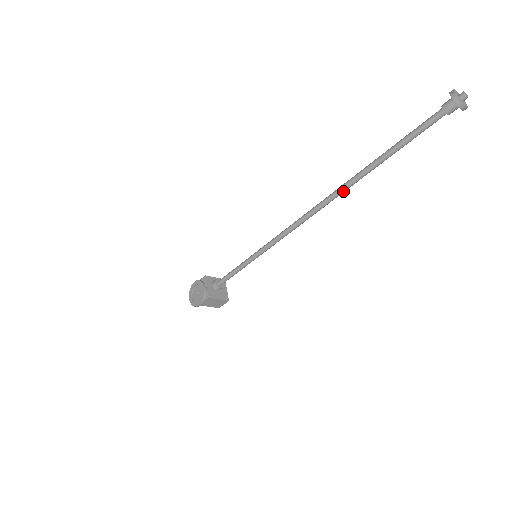
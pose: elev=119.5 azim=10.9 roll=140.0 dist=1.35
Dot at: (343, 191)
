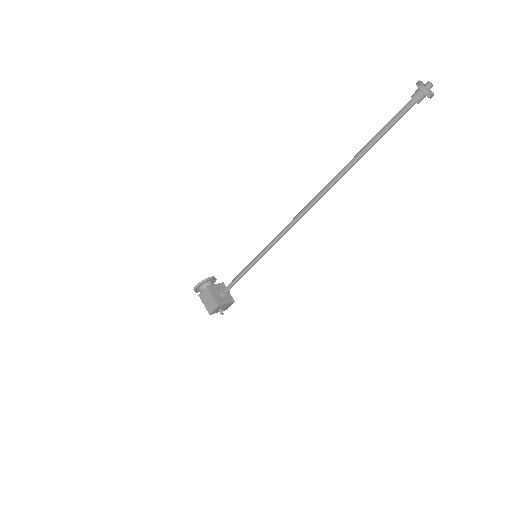
Dot at: (330, 184)
